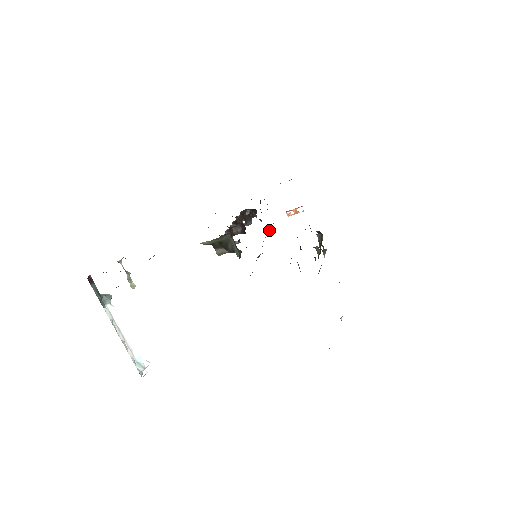
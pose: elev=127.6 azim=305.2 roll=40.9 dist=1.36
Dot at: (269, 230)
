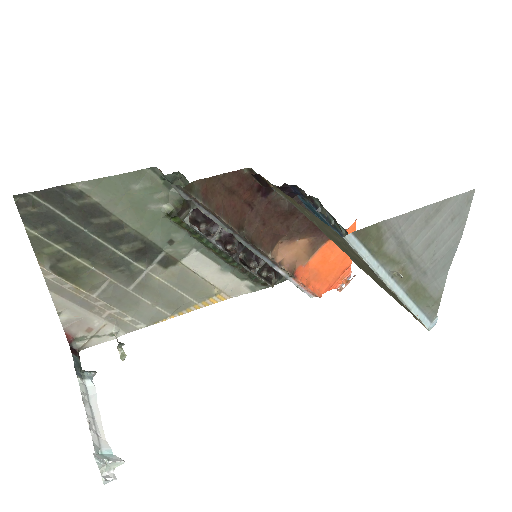
Dot at: (298, 278)
